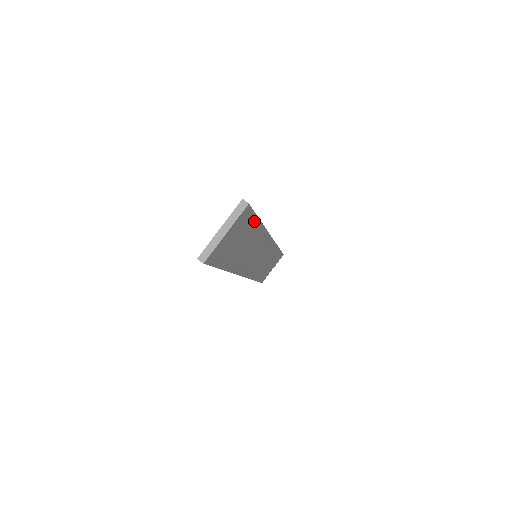
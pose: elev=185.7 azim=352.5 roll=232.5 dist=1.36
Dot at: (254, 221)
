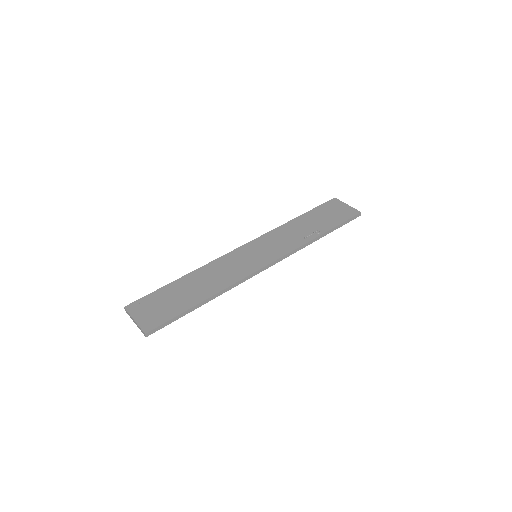
Dot at: (182, 313)
